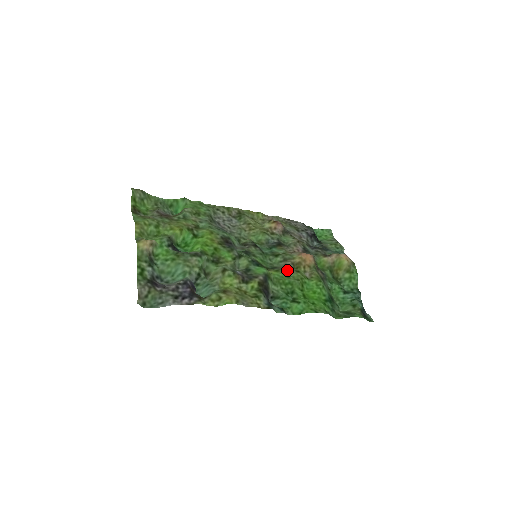
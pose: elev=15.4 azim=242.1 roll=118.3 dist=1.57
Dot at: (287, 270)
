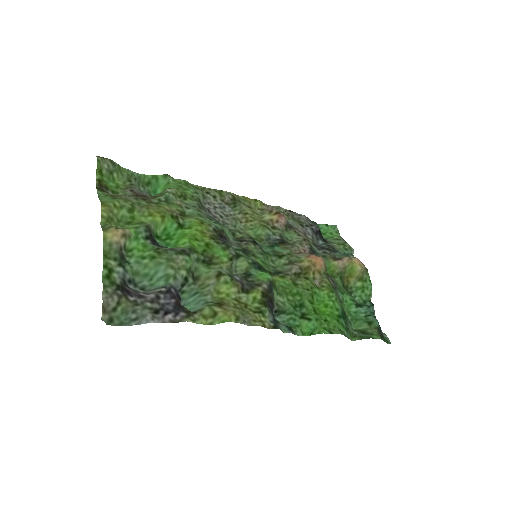
Dot at: (294, 276)
